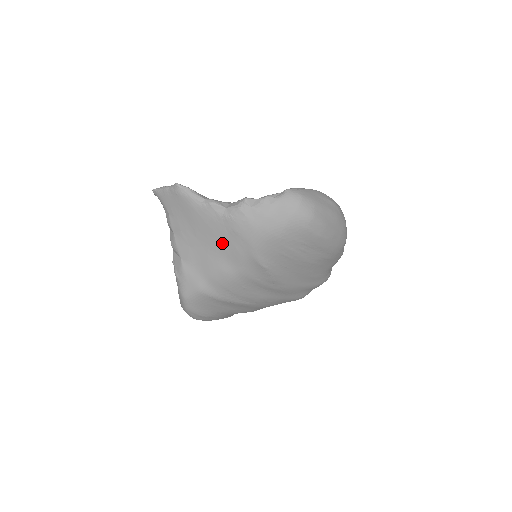
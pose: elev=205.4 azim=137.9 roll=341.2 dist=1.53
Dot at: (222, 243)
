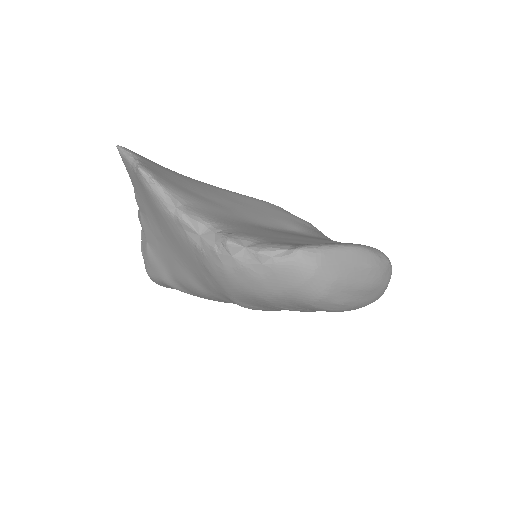
Dot at: (191, 264)
